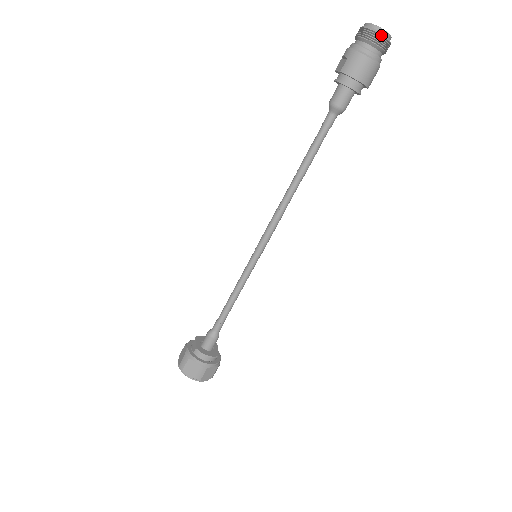
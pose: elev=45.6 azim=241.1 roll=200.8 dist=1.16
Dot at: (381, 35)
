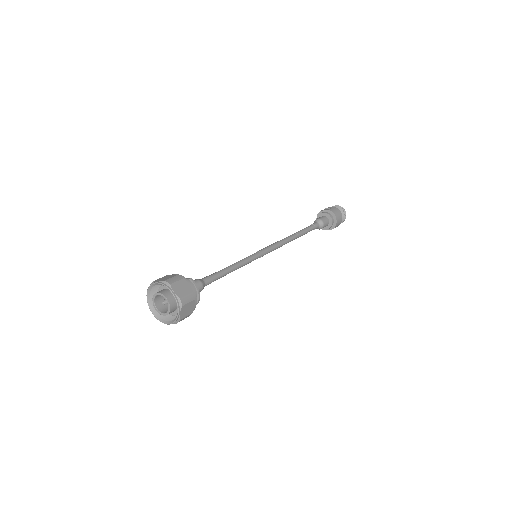
Dot at: occluded
